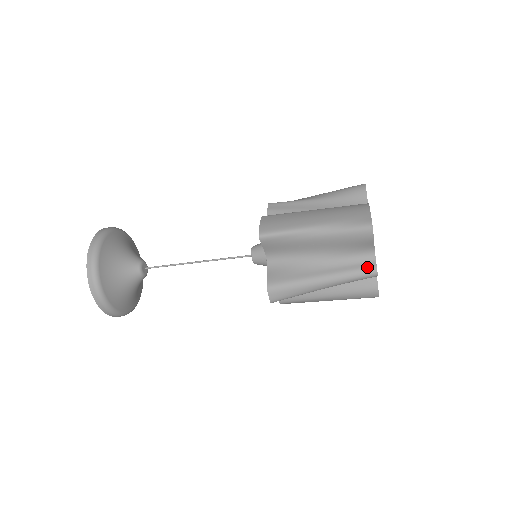
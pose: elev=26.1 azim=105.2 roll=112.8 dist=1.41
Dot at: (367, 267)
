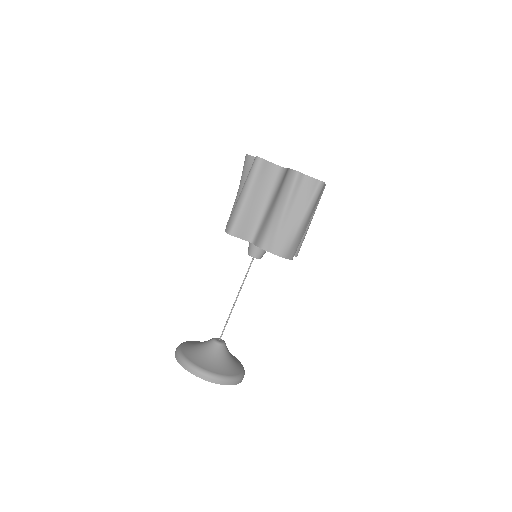
Dot at: occluded
